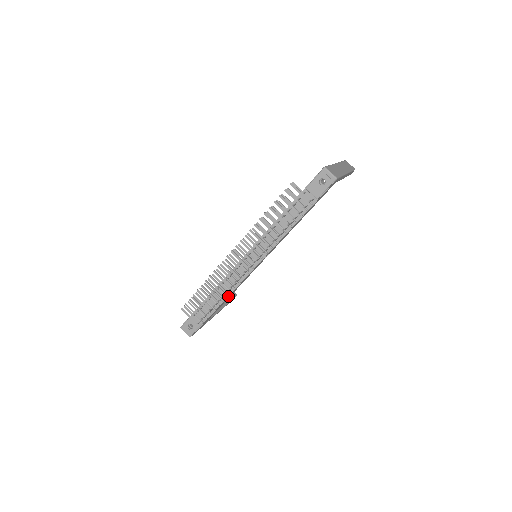
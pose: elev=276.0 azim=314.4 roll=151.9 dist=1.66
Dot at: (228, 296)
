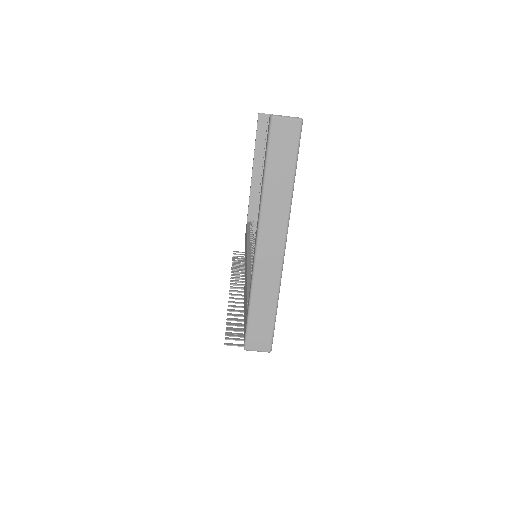
Dot at: occluded
